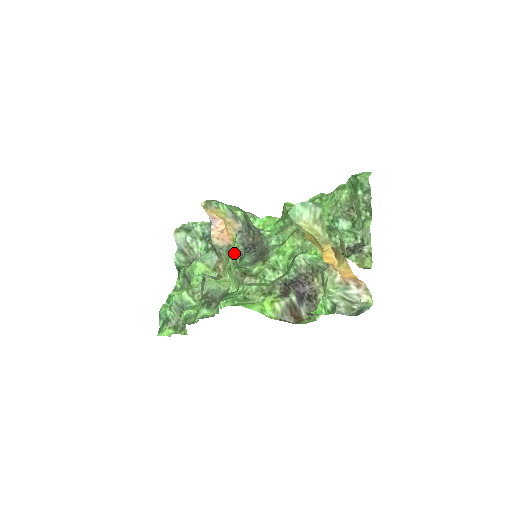
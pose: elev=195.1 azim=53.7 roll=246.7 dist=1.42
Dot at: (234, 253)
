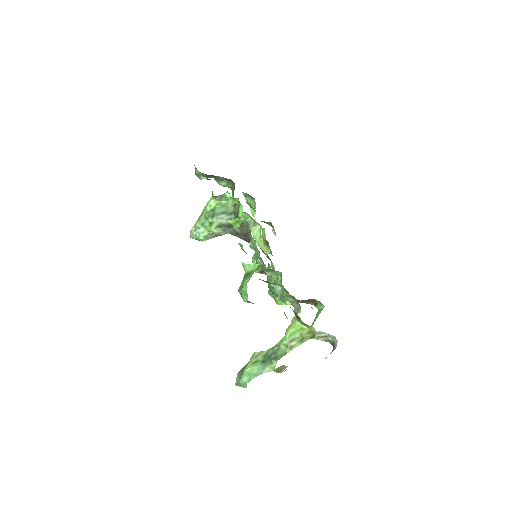
Dot at: occluded
